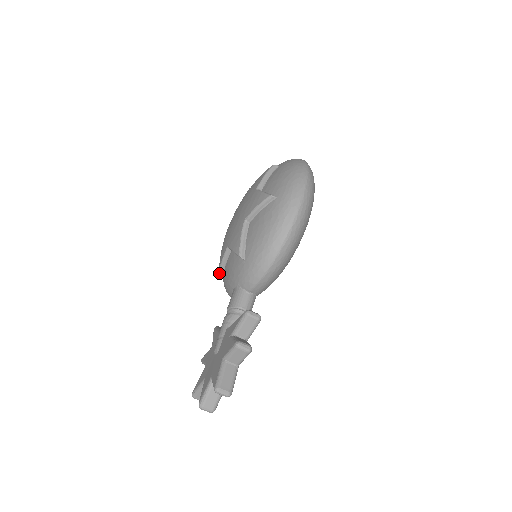
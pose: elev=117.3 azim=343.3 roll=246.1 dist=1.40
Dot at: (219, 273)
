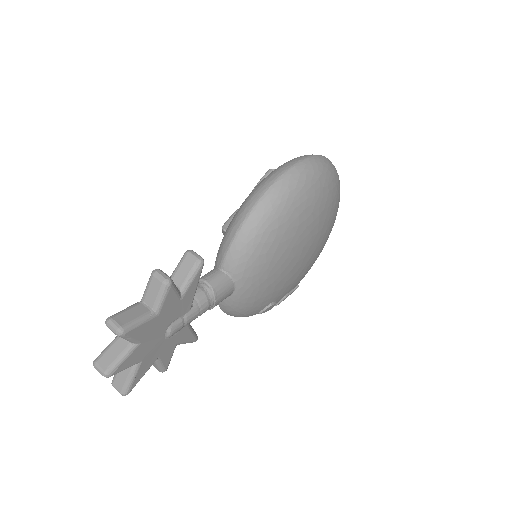
Dot at: occluded
